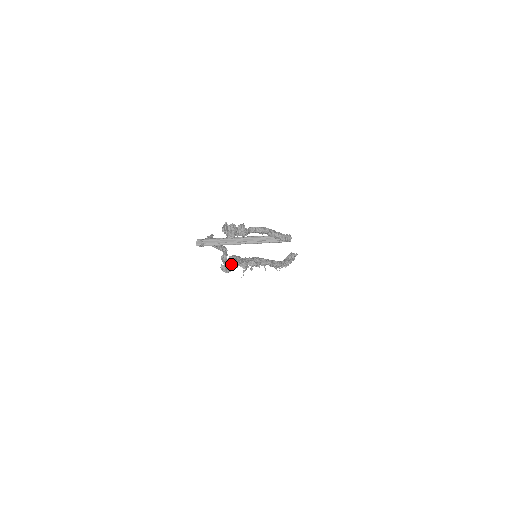
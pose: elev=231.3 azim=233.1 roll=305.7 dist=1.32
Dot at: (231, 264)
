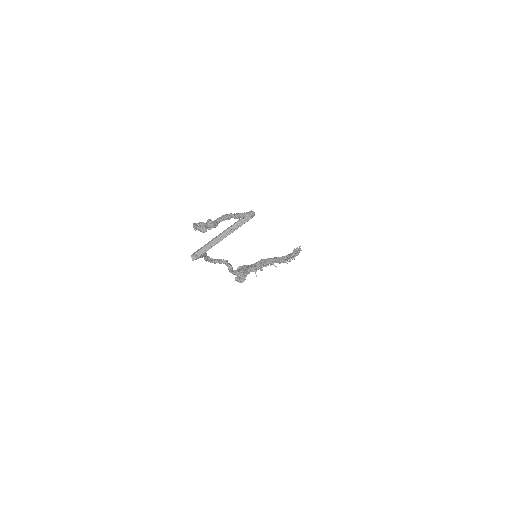
Dot at: (240, 272)
